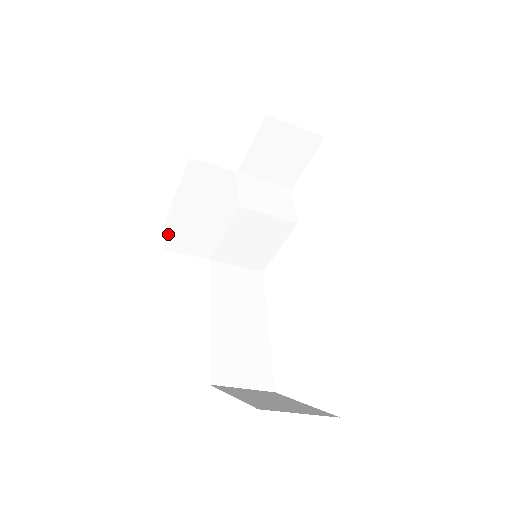
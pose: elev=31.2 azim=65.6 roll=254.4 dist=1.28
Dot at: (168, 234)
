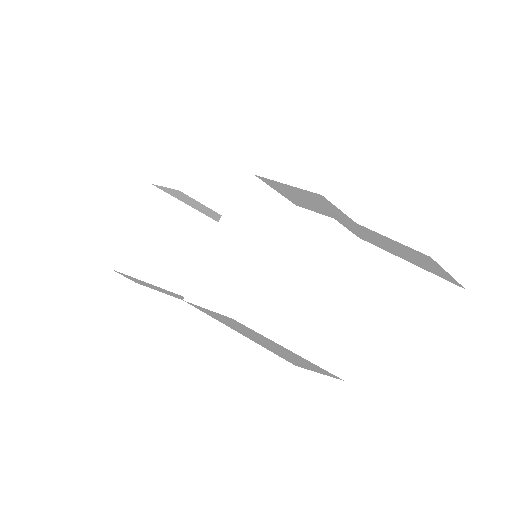
Dot at: (126, 277)
